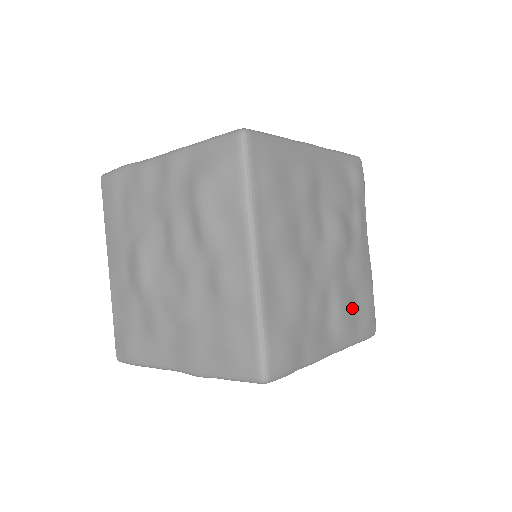
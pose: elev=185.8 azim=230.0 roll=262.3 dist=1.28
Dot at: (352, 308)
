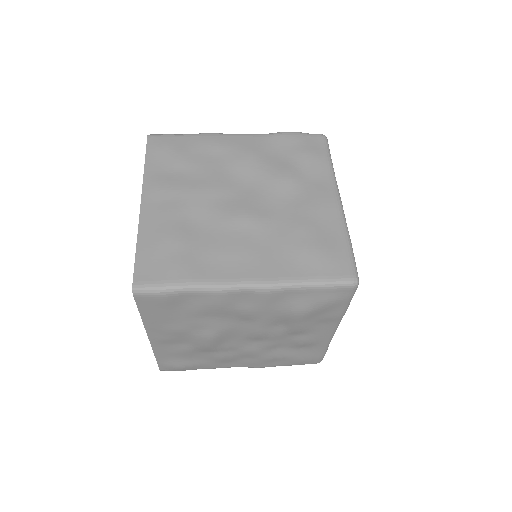
Dot at: occluded
